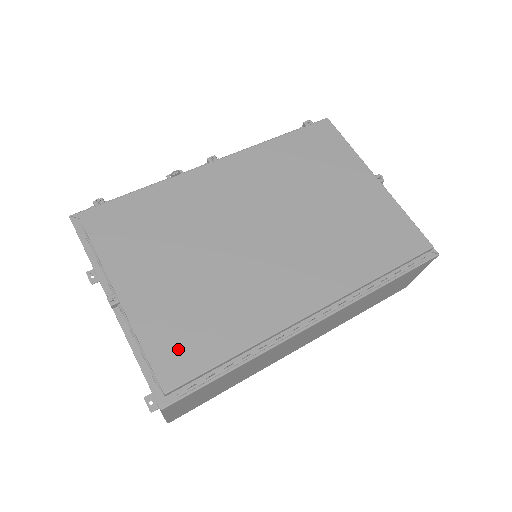
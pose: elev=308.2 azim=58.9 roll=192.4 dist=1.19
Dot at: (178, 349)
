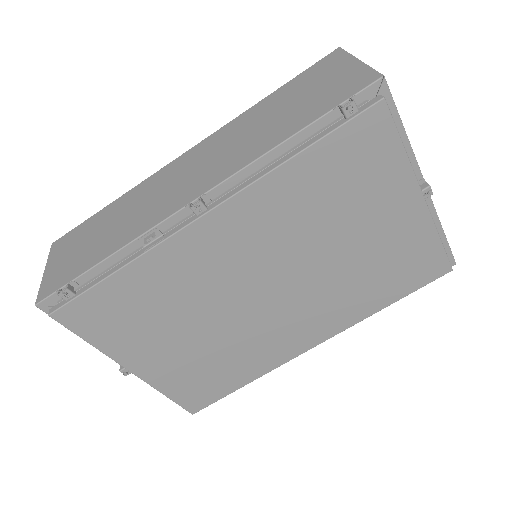
Dot at: (197, 392)
